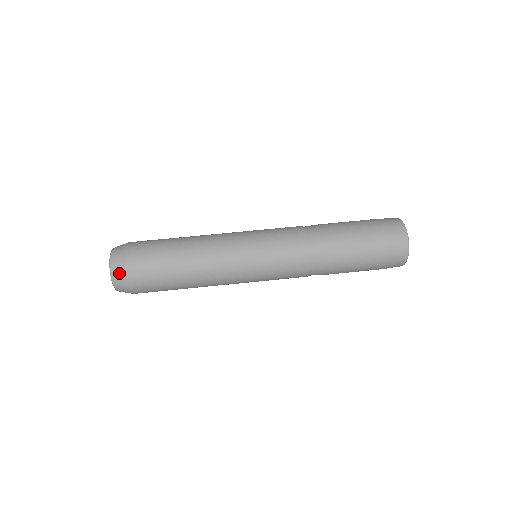
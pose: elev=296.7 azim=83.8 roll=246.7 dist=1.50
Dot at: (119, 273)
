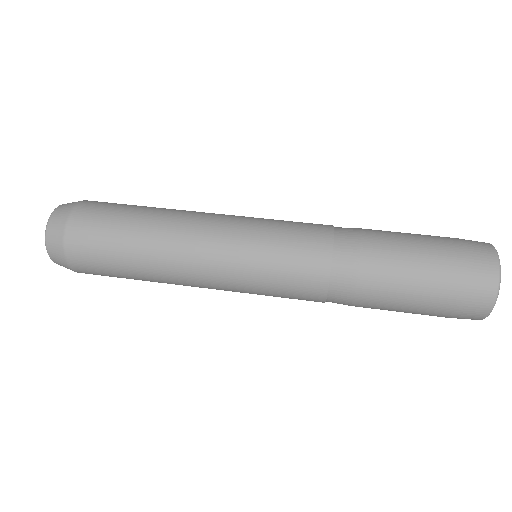
Dot at: (55, 248)
